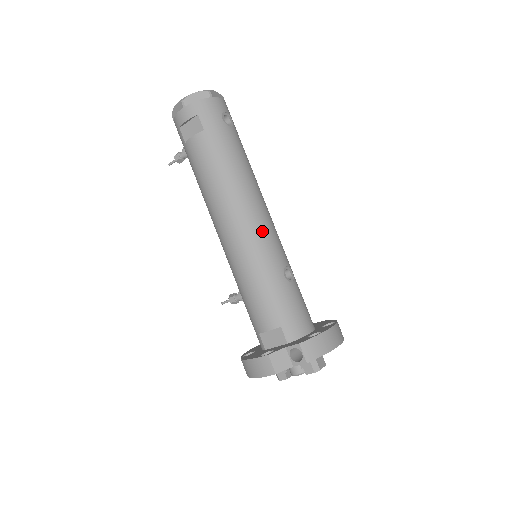
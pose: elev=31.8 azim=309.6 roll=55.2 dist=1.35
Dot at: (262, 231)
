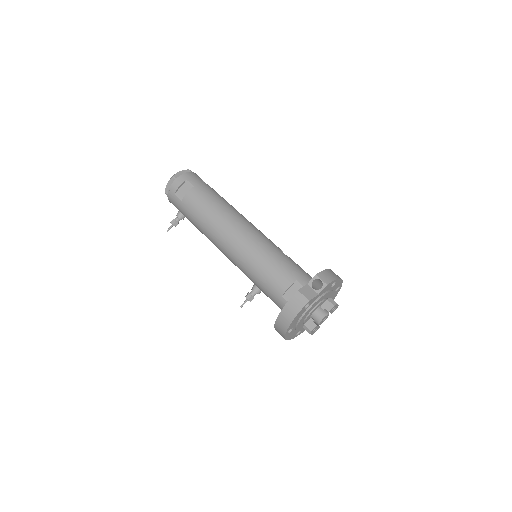
Dot at: (256, 231)
